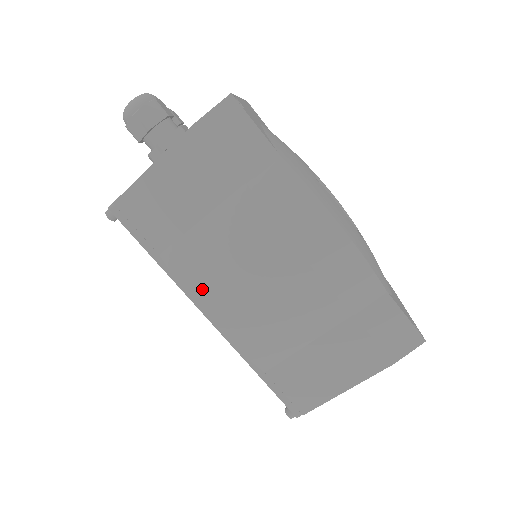
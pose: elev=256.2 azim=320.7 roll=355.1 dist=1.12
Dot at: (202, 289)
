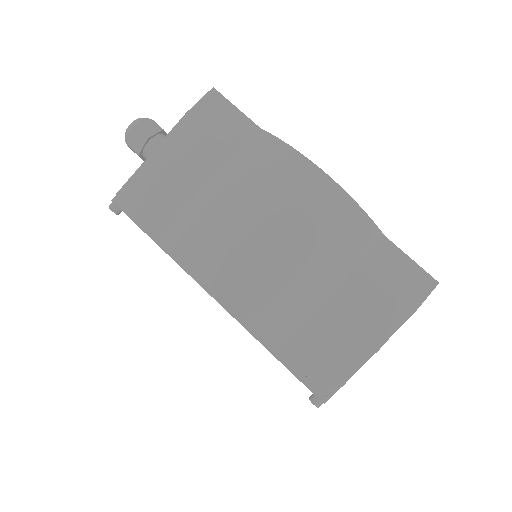
Dot at: (203, 258)
